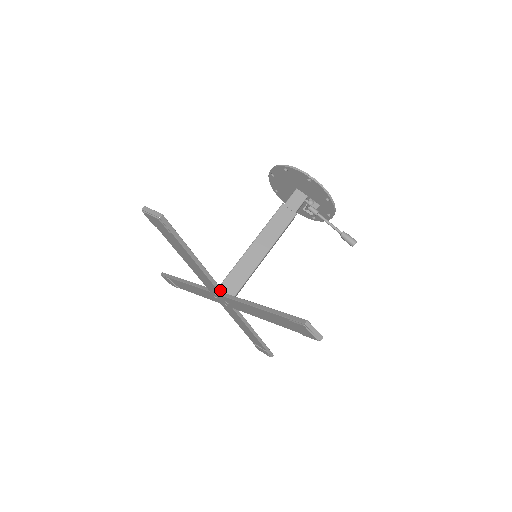
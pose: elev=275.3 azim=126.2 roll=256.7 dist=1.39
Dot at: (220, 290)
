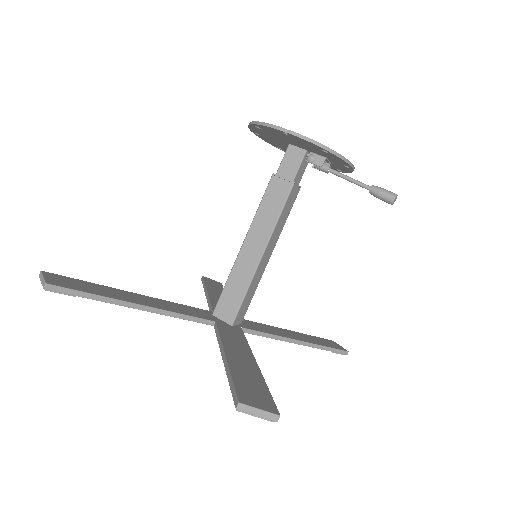
Dot at: (205, 321)
